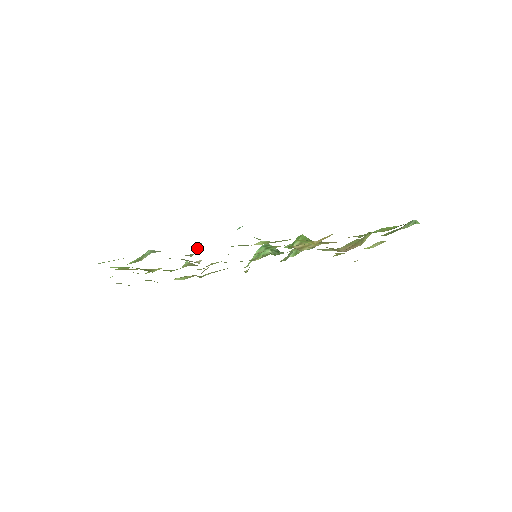
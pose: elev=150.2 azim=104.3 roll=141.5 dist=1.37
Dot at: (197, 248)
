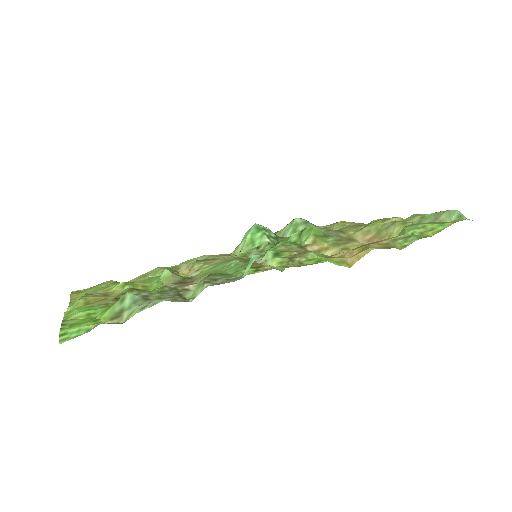
Dot at: (199, 292)
